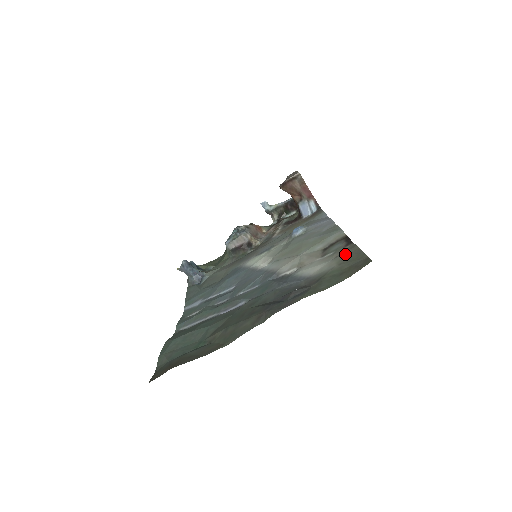
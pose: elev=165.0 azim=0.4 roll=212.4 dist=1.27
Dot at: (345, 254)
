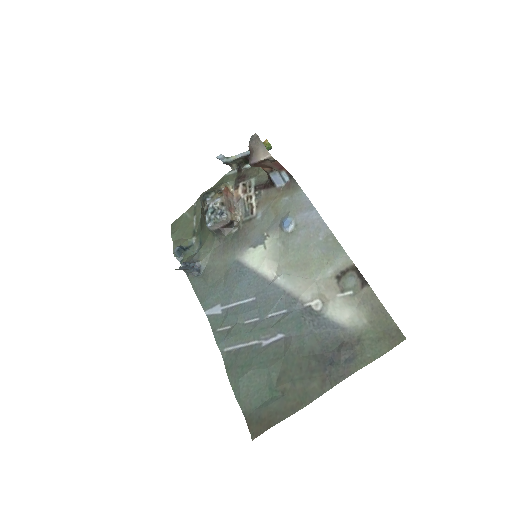
Dot at: (370, 307)
